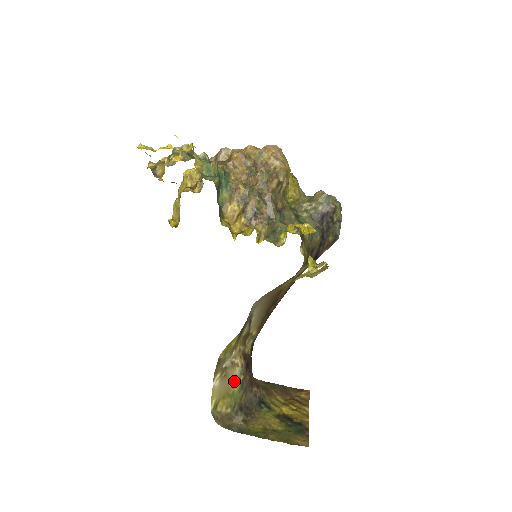
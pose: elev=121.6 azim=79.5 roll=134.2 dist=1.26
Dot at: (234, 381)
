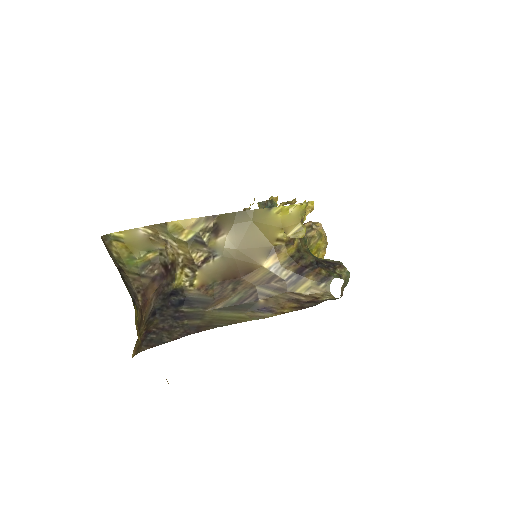
Dot at: (149, 251)
